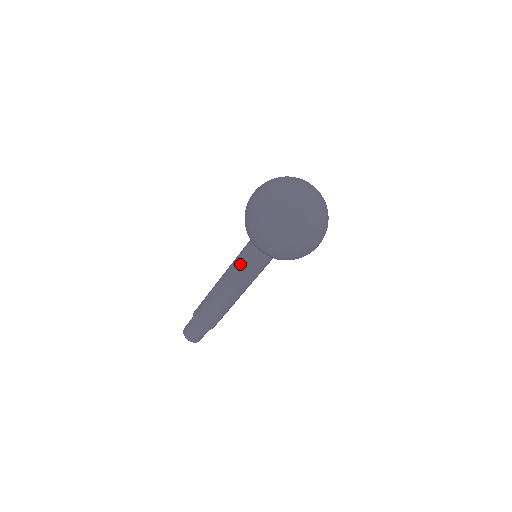
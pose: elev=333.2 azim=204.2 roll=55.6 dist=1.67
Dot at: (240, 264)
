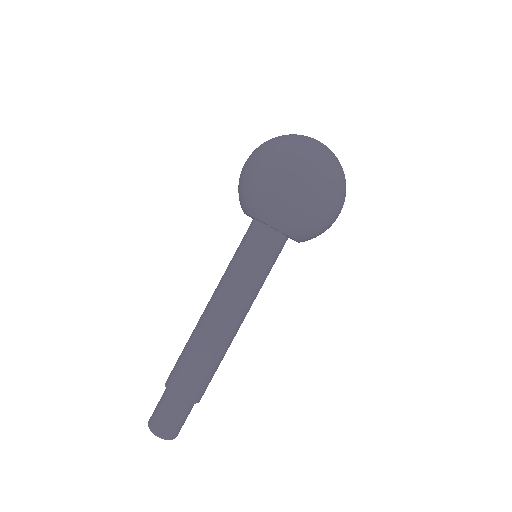
Dot at: (248, 270)
